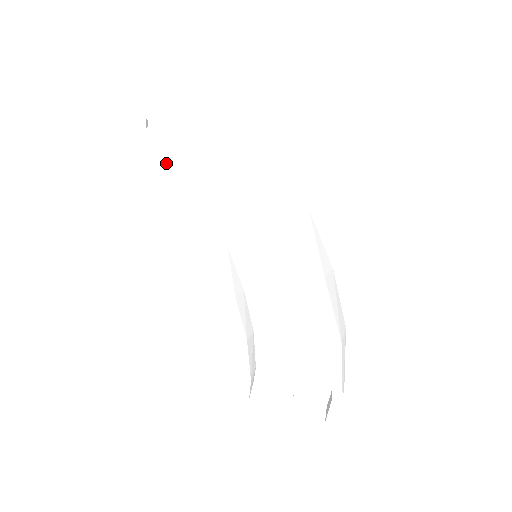
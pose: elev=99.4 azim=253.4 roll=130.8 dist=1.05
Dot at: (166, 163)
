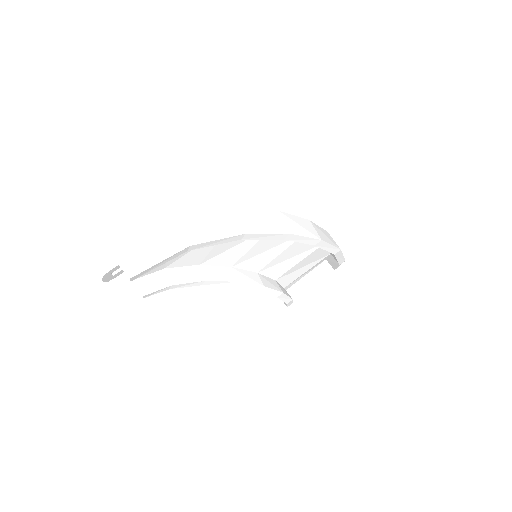
Dot at: occluded
